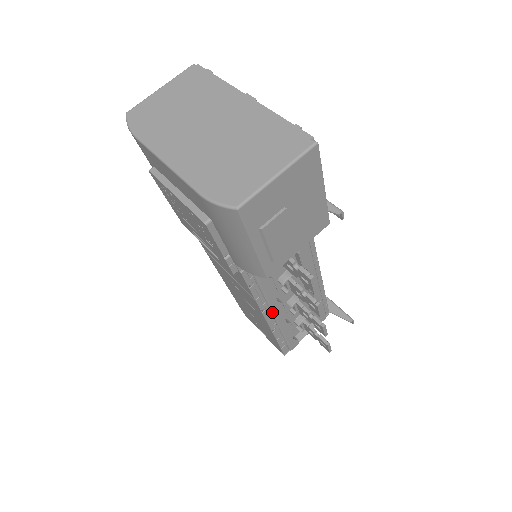
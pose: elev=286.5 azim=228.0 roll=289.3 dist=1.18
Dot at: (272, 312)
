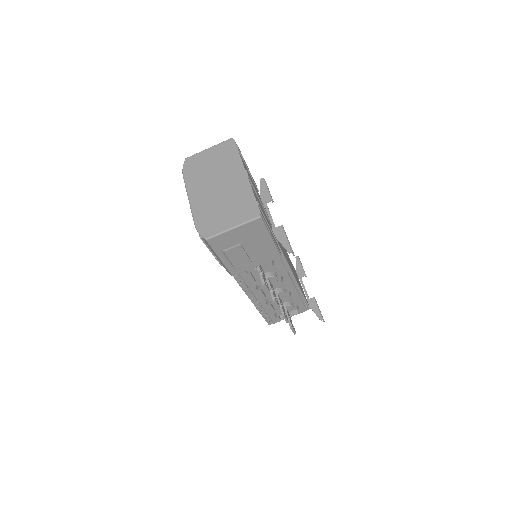
Dot at: (253, 295)
